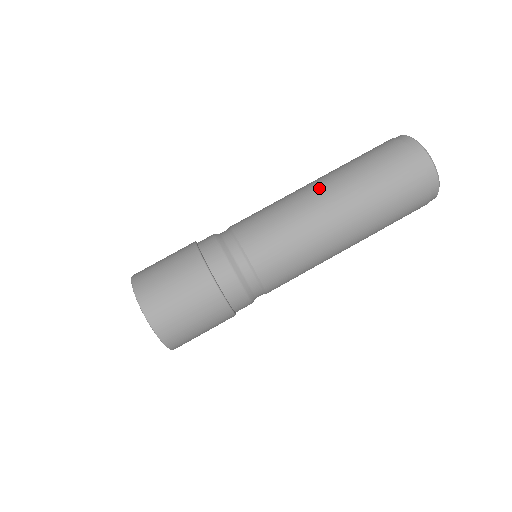
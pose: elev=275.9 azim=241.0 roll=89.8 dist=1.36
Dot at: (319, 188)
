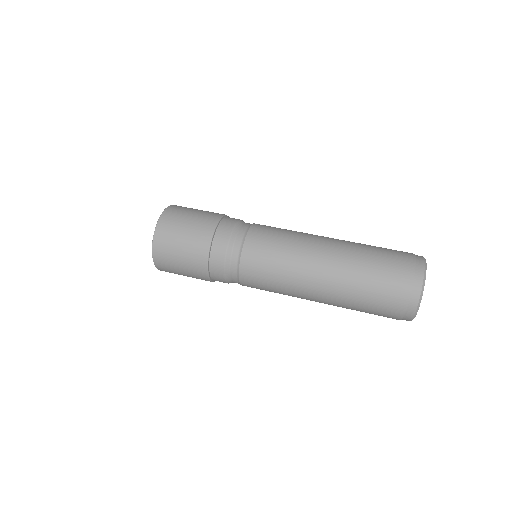
Dot at: occluded
